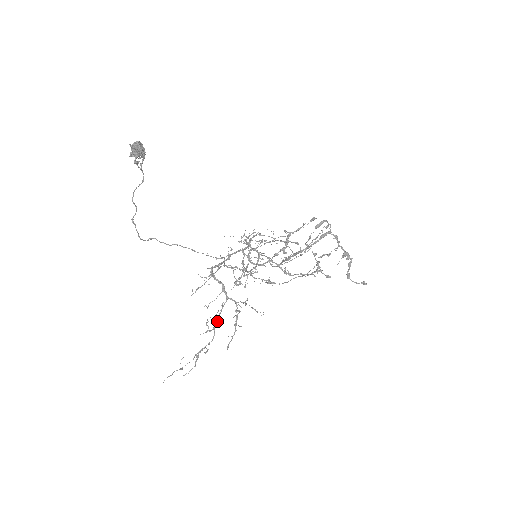
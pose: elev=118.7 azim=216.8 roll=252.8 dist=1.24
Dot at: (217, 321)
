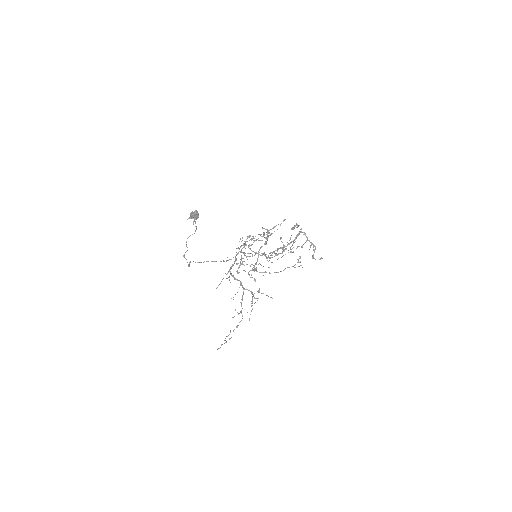
Dot at: occluded
